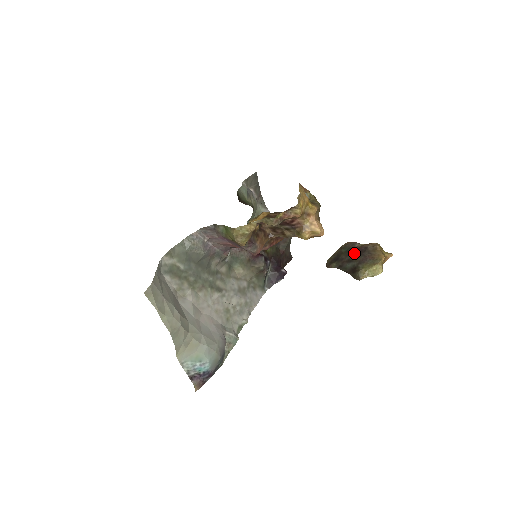
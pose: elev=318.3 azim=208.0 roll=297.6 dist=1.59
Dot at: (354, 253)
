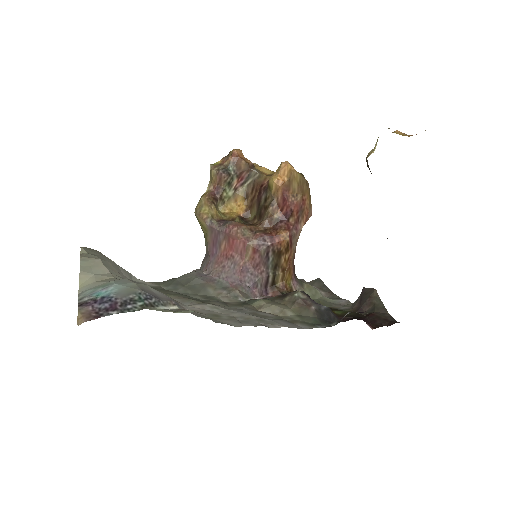
Dot at: occluded
